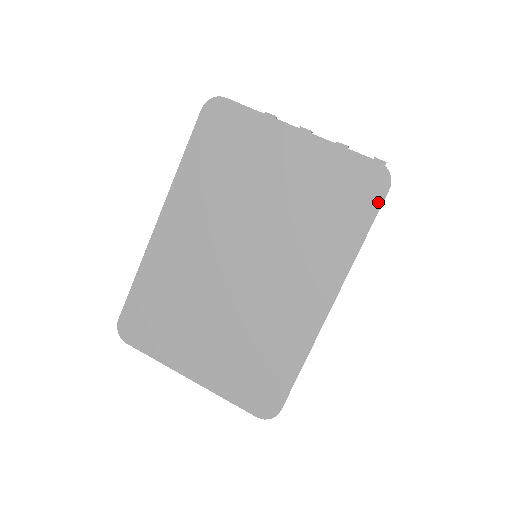
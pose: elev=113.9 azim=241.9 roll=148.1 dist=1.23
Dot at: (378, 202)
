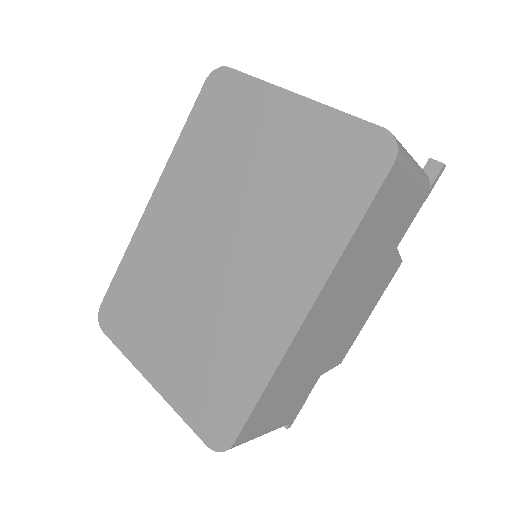
Dot at: (378, 180)
